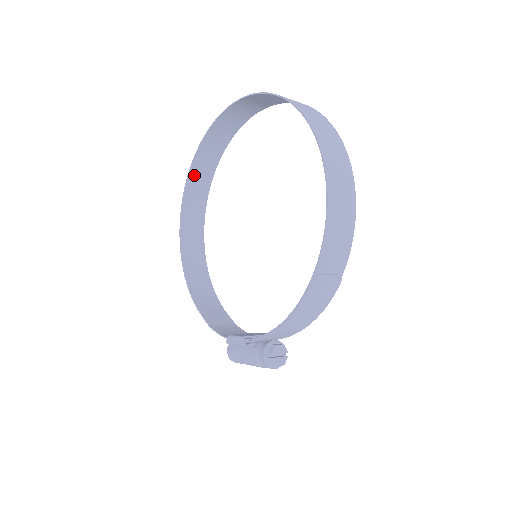
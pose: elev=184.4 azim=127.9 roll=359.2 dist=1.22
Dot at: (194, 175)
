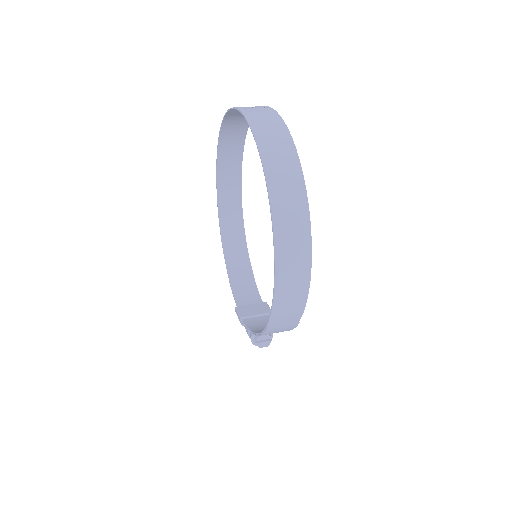
Dot at: (224, 141)
